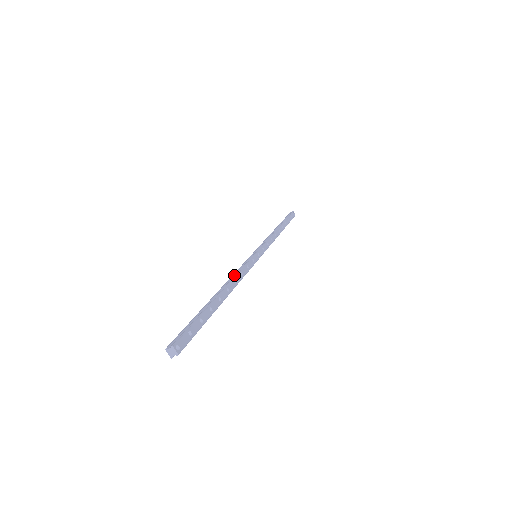
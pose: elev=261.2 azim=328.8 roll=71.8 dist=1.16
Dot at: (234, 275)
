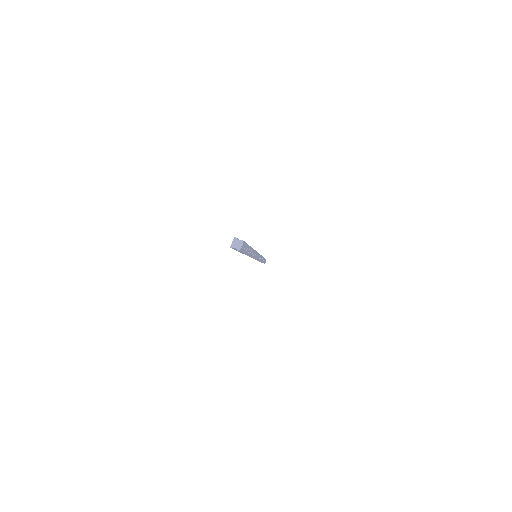
Dot at: occluded
